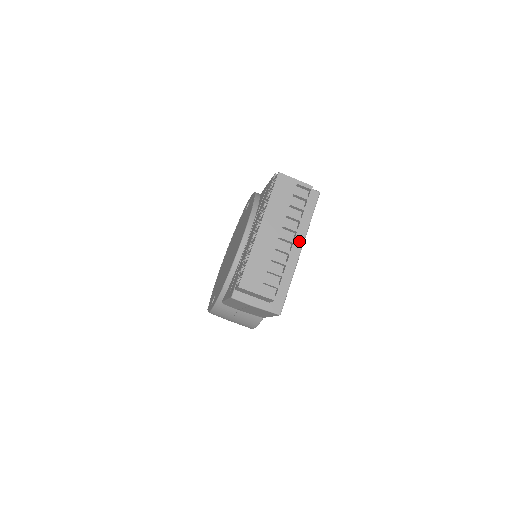
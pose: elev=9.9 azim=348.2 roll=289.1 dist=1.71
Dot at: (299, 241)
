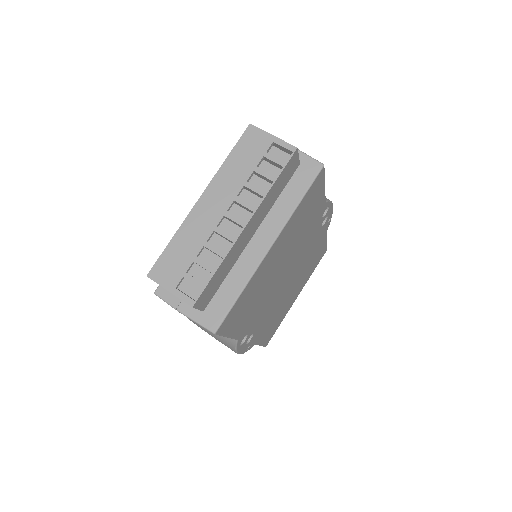
Dot at: (272, 231)
